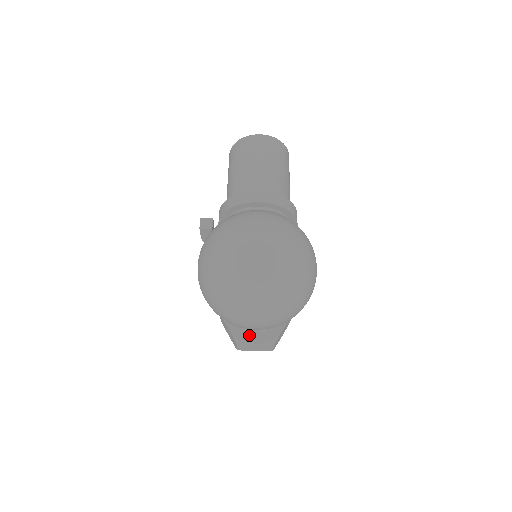
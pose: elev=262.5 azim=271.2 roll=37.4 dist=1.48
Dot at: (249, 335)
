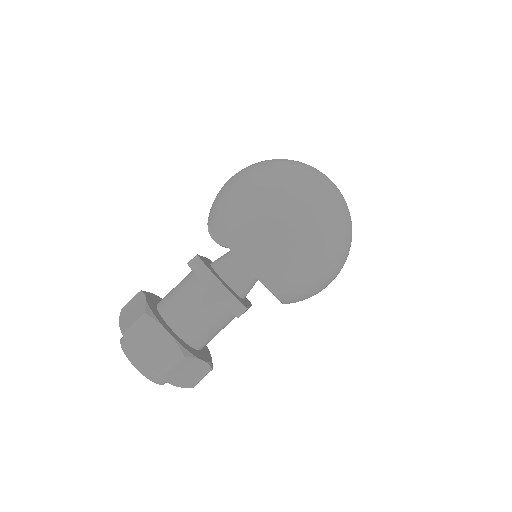
Dot at: (165, 322)
